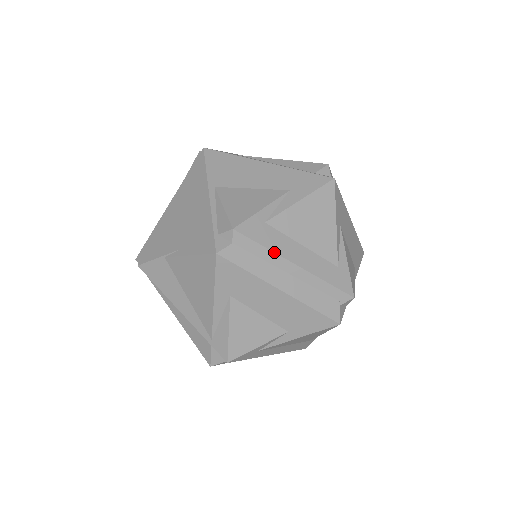
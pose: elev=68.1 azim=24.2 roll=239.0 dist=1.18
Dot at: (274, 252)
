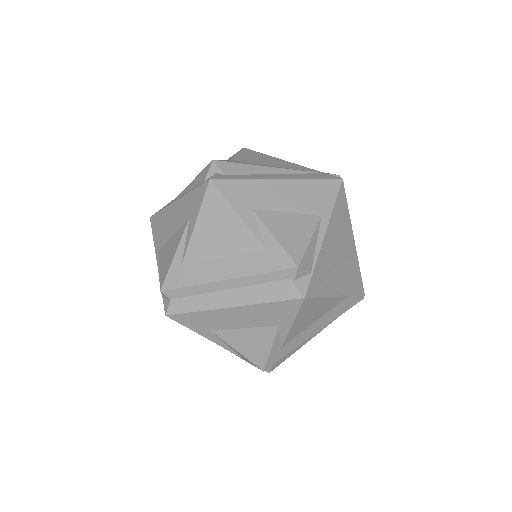
Dot at: (200, 284)
